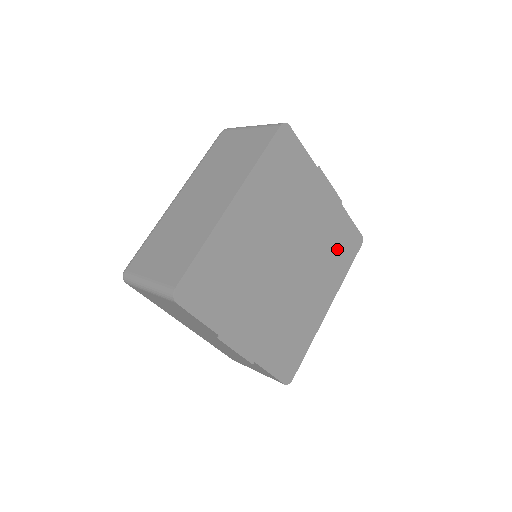
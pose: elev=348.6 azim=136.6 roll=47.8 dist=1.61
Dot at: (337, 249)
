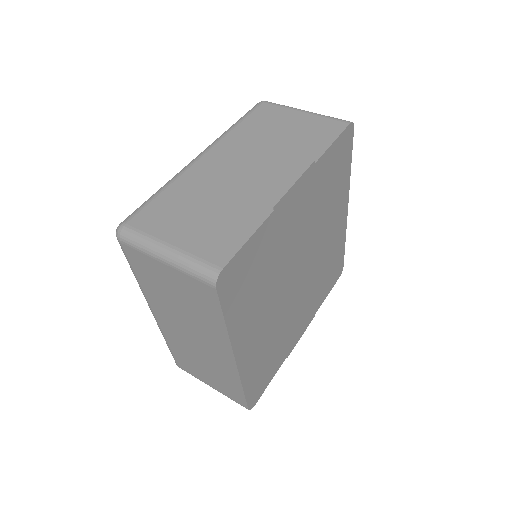
Dot at: (332, 182)
